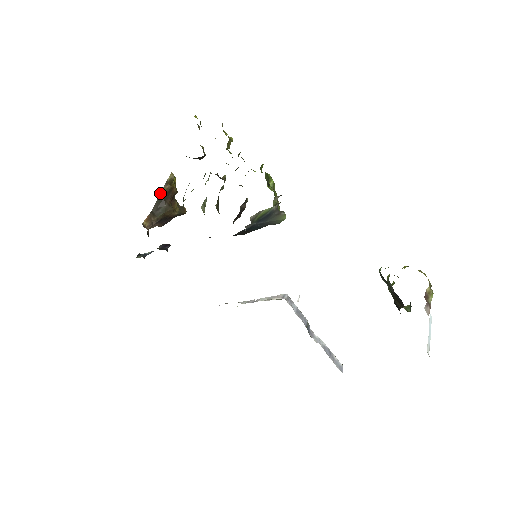
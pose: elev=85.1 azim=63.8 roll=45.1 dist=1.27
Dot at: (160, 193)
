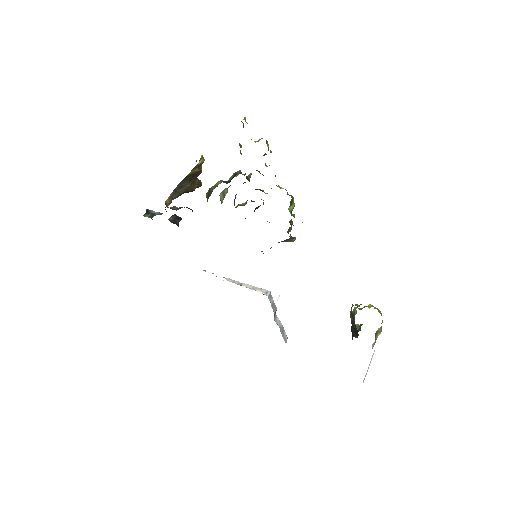
Dot at: occluded
